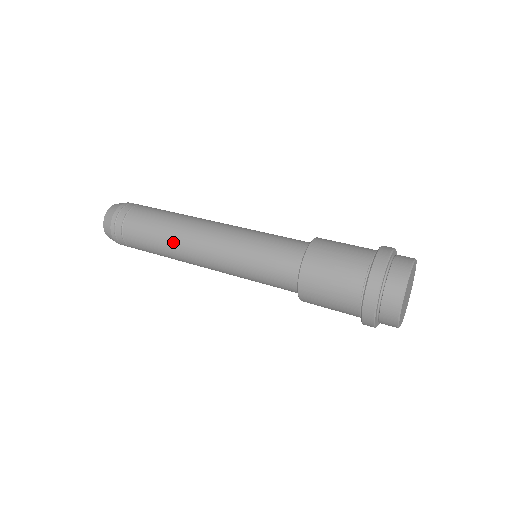
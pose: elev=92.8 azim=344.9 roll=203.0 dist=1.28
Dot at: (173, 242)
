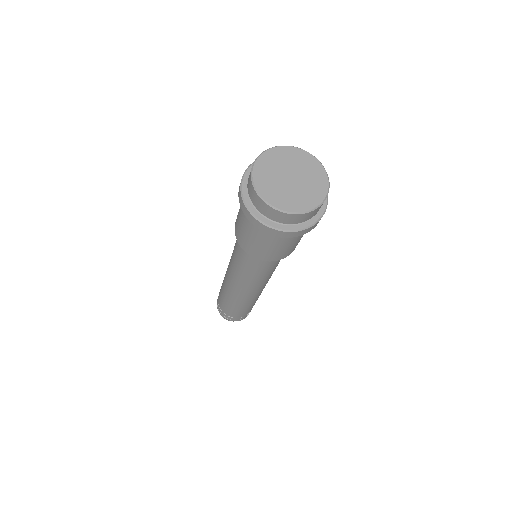
Dot at: occluded
